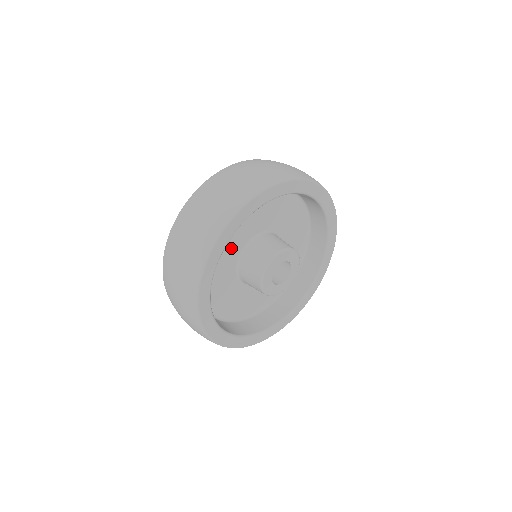
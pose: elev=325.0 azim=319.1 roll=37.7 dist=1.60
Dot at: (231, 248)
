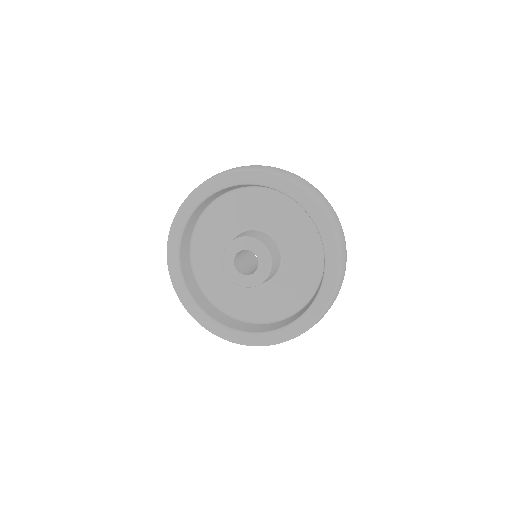
Dot at: (245, 216)
